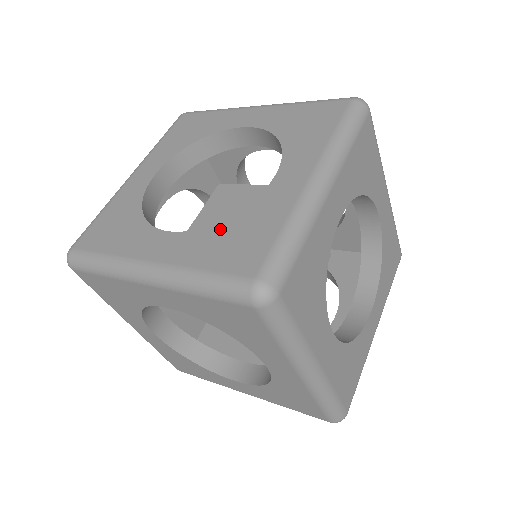
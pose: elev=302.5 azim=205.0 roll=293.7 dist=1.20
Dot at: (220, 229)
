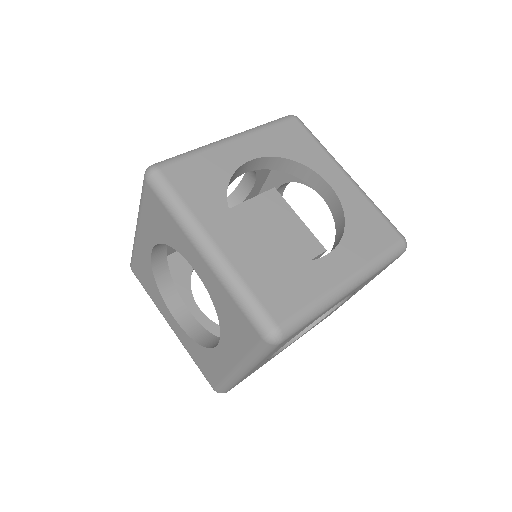
Dot at: occluded
